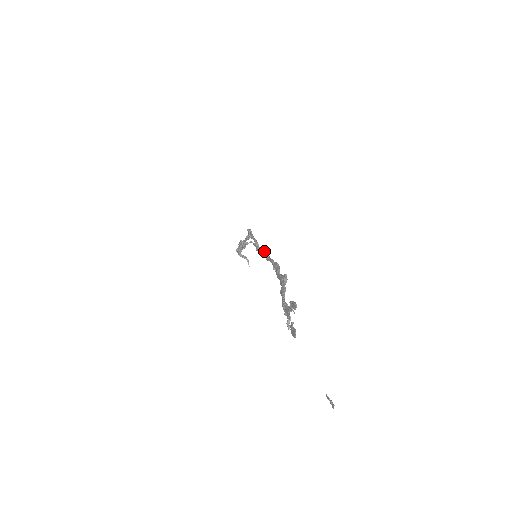
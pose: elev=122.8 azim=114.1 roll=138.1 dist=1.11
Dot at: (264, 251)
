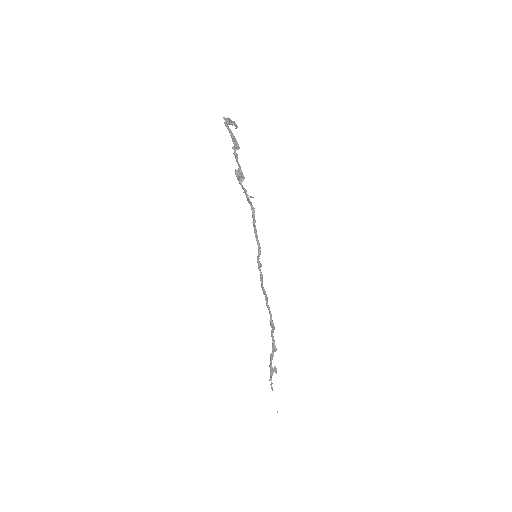
Dot at: (266, 297)
